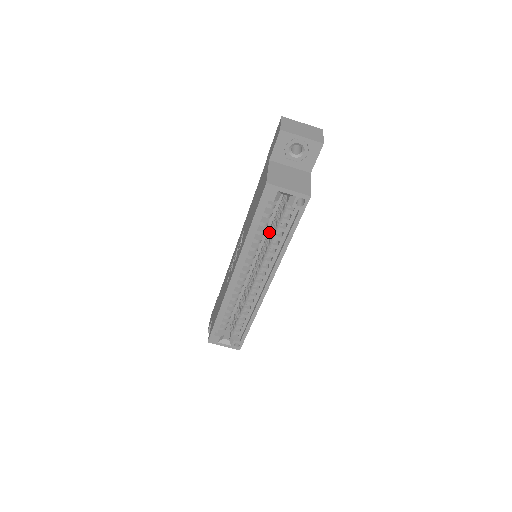
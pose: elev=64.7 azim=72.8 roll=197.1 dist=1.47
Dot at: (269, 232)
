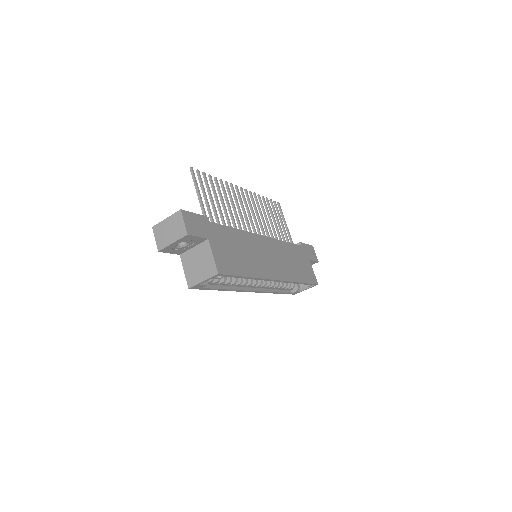
Dot at: occluded
